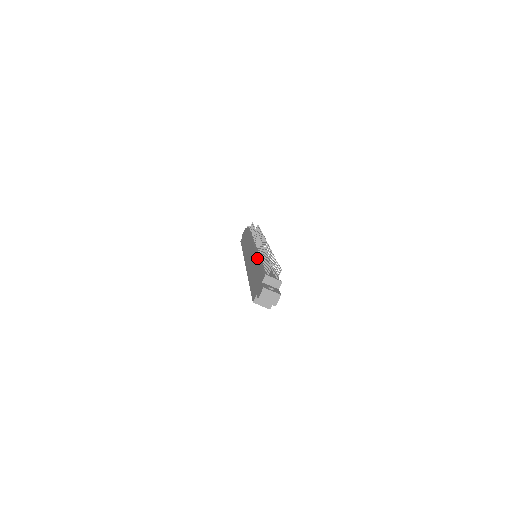
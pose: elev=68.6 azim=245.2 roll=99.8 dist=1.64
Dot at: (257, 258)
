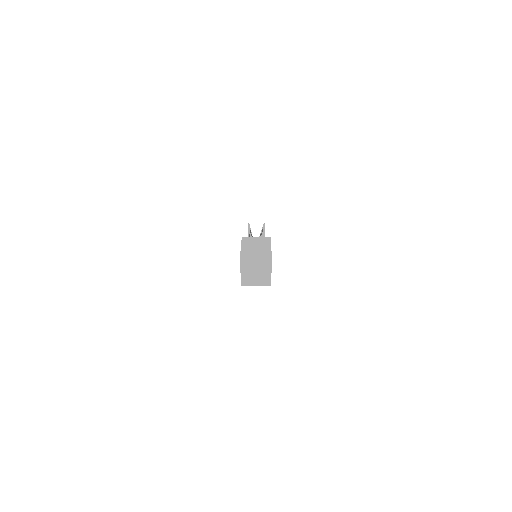
Dot at: occluded
